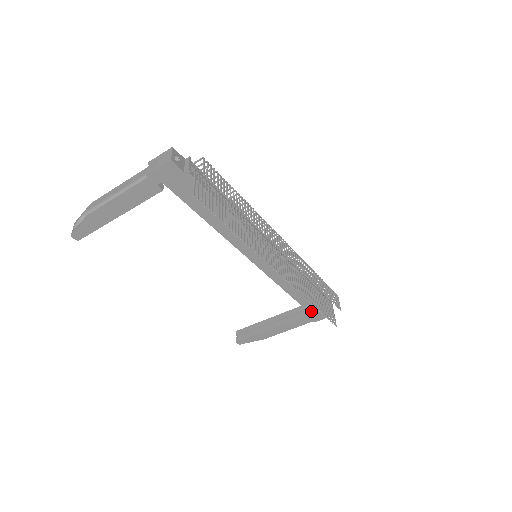
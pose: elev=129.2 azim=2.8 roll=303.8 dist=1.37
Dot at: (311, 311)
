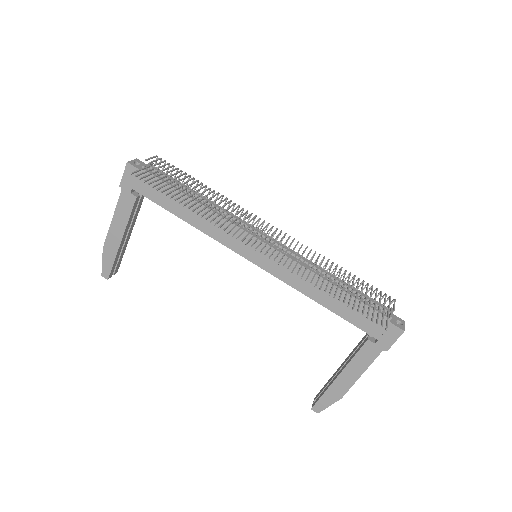
Dot at: (367, 330)
